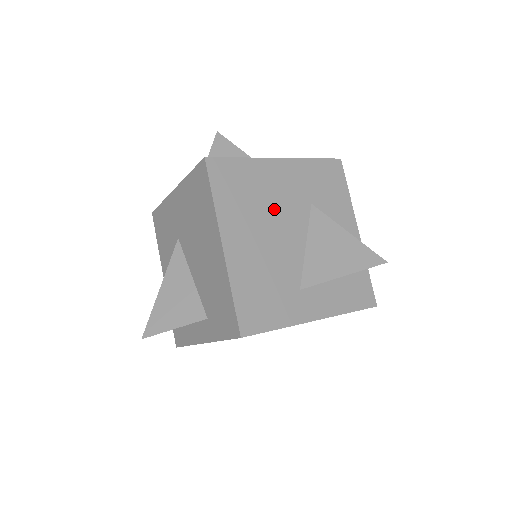
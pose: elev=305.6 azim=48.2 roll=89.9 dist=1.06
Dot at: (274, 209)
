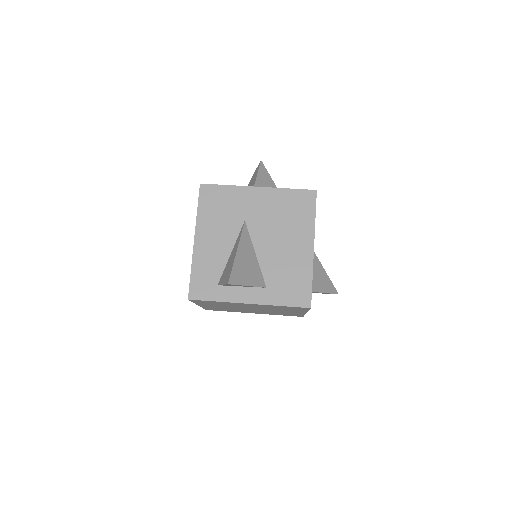
Dot at: occluded
